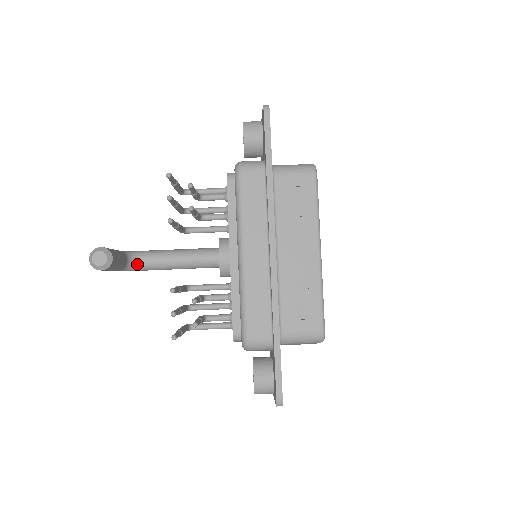
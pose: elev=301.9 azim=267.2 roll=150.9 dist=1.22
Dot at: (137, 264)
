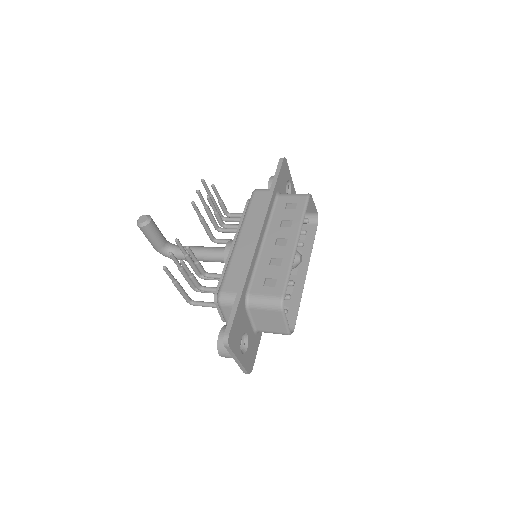
Dot at: (173, 250)
